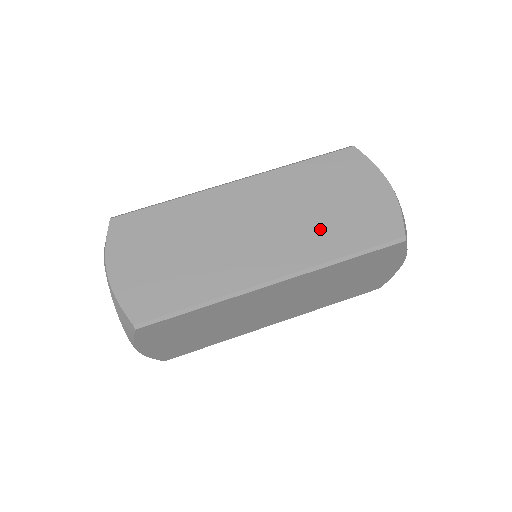
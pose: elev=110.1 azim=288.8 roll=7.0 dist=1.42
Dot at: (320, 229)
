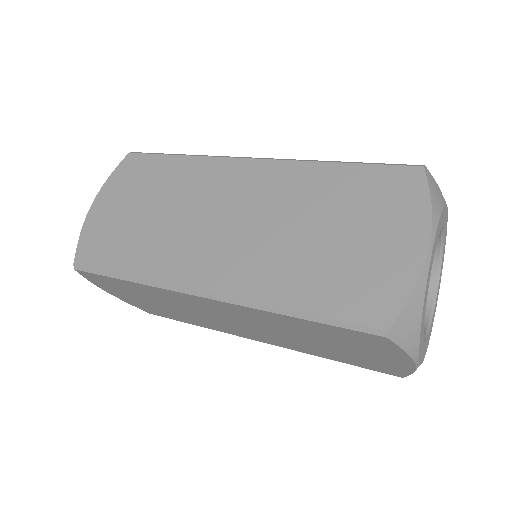
Dot at: (290, 260)
